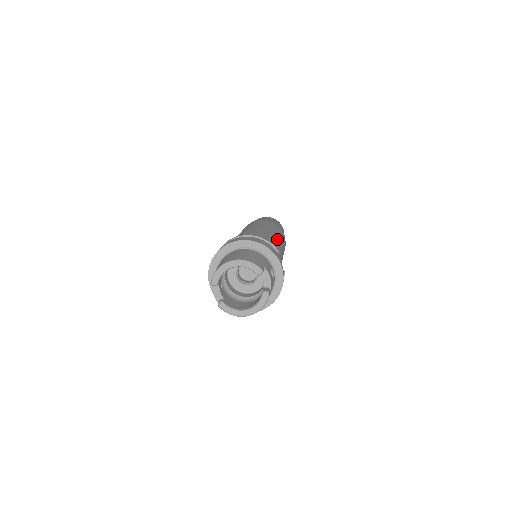
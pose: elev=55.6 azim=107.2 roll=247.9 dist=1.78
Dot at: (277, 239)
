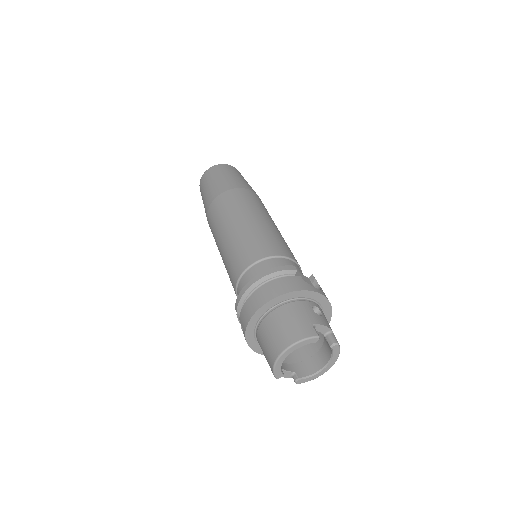
Dot at: (263, 226)
